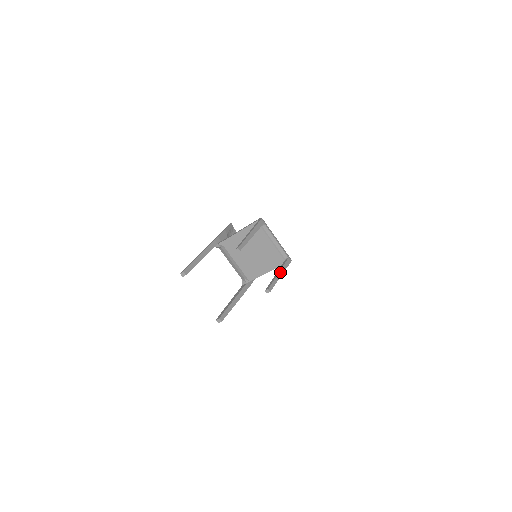
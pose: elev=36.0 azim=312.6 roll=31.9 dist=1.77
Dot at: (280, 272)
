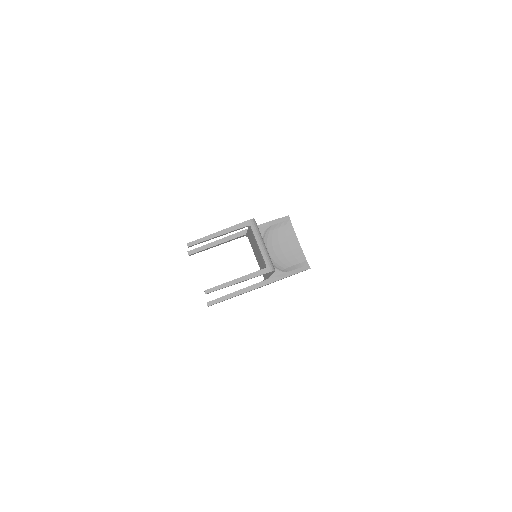
Dot at: (239, 279)
